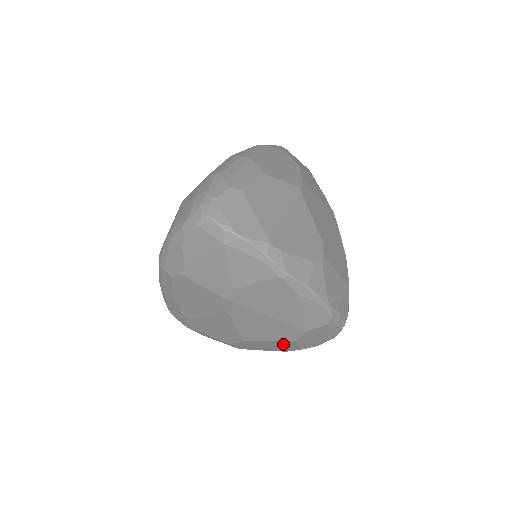
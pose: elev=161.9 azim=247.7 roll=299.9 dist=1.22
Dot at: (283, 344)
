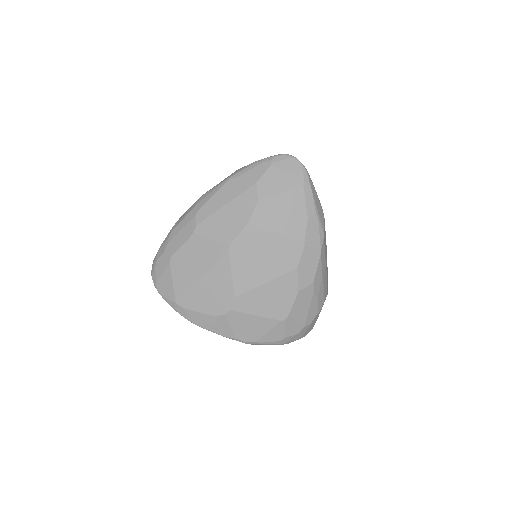
Dot at: occluded
